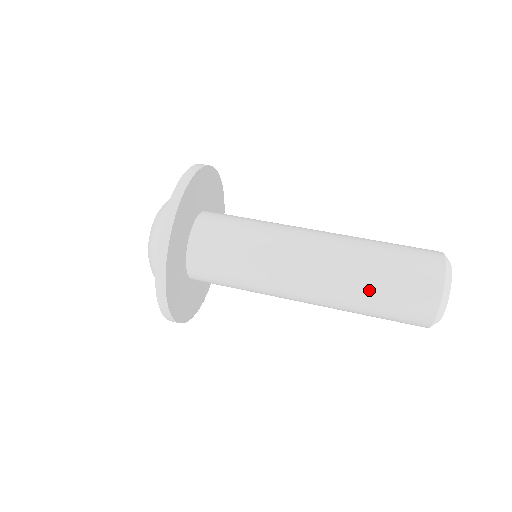
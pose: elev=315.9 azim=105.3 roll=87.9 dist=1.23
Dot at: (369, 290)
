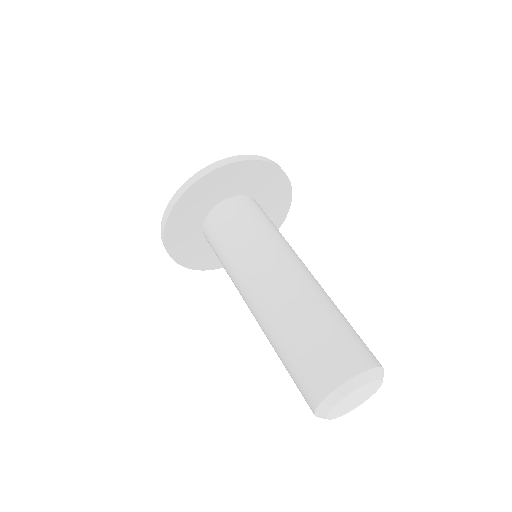
Dot at: (282, 346)
